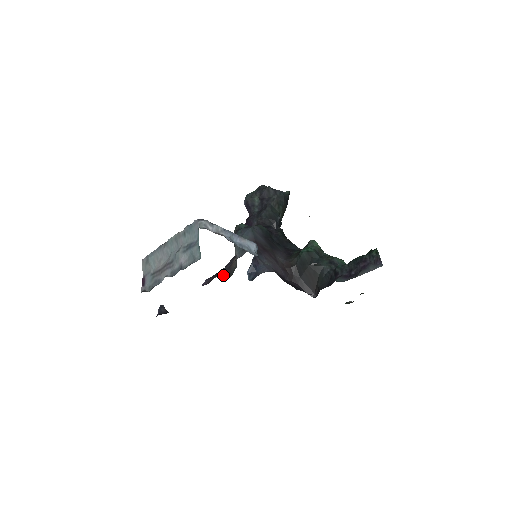
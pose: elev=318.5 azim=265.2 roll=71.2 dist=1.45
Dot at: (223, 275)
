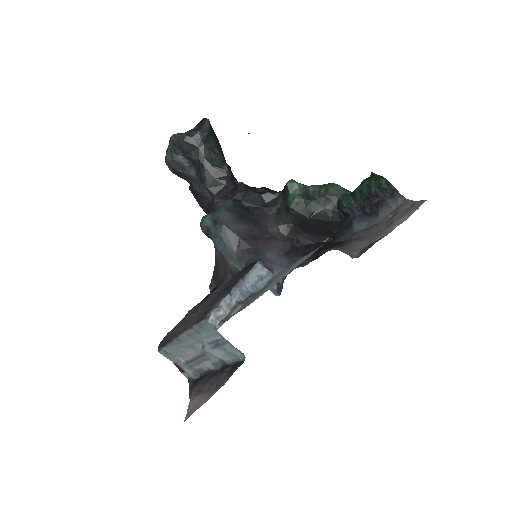
Dot at: occluded
